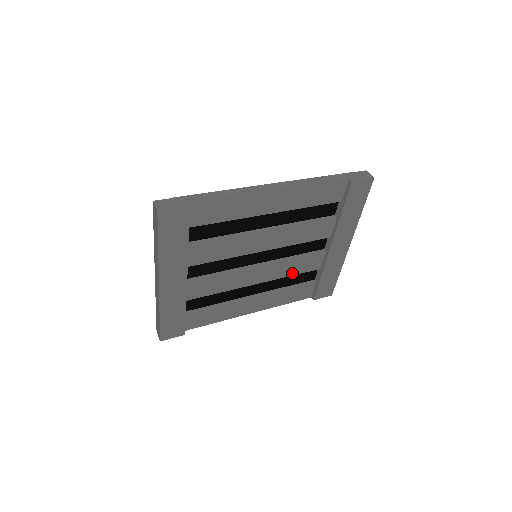
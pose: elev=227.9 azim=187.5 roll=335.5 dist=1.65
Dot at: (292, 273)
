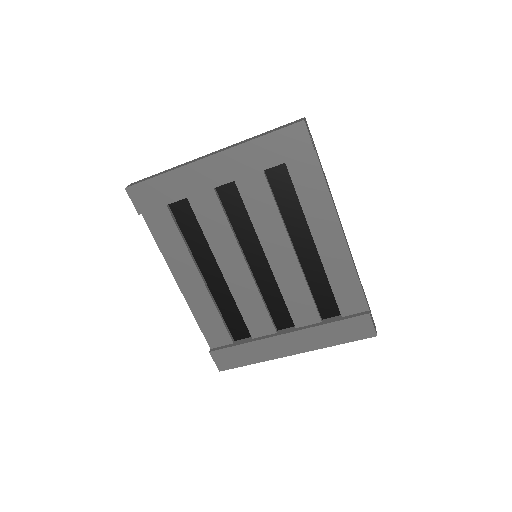
Dot at: (242, 307)
